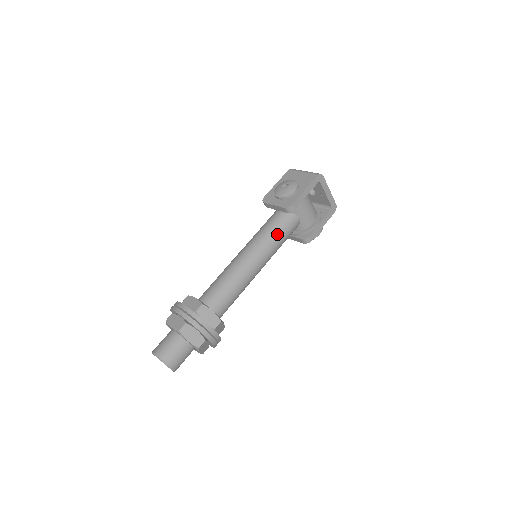
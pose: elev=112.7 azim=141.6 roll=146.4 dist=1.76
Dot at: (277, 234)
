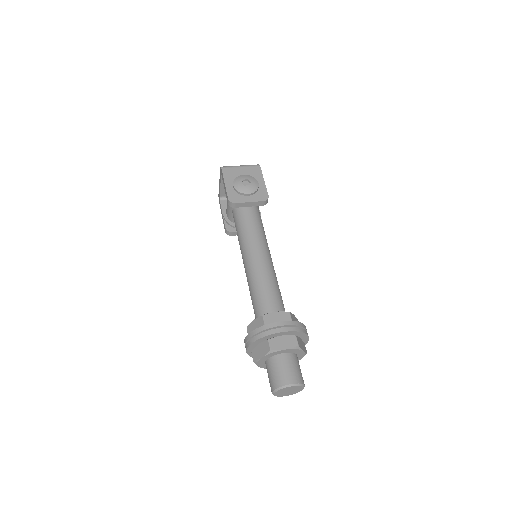
Dot at: (263, 228)
